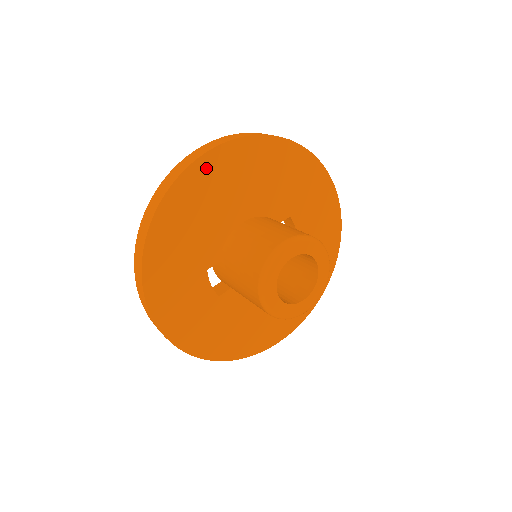
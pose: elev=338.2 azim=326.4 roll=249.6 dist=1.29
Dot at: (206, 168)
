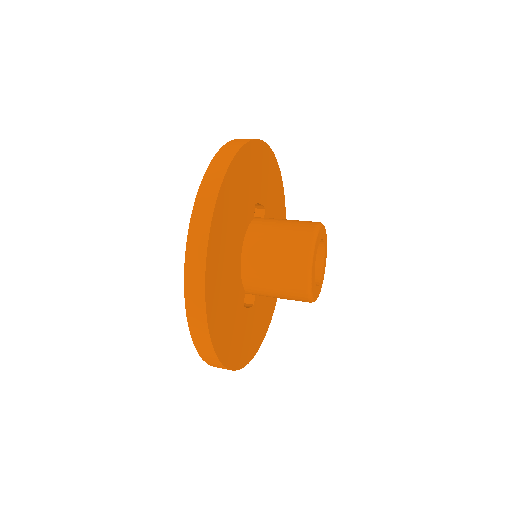
Dot at: (211, 267)
